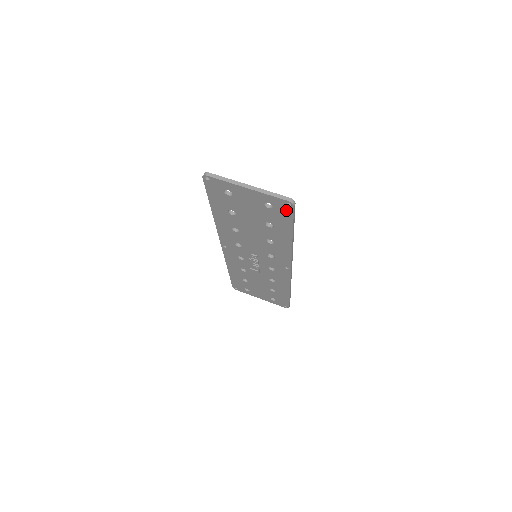
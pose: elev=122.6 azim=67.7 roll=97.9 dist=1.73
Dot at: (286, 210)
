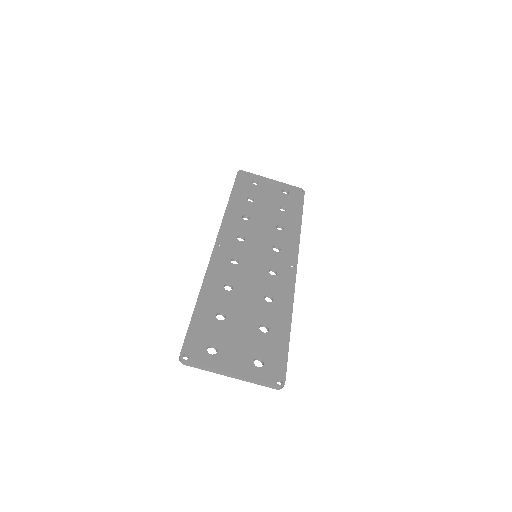
Dot at: (277, 372)
